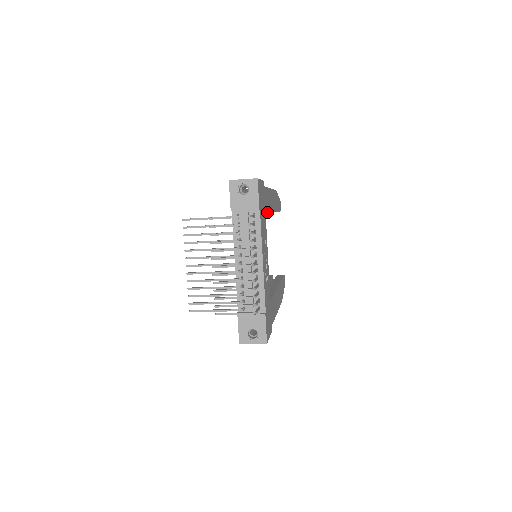
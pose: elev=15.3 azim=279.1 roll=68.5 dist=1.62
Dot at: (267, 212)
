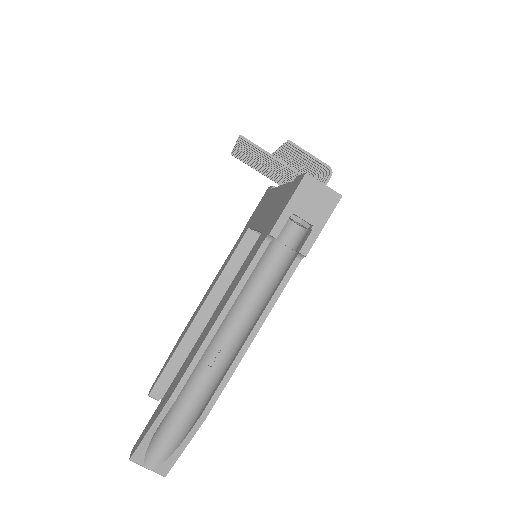
Dot at: occluded
